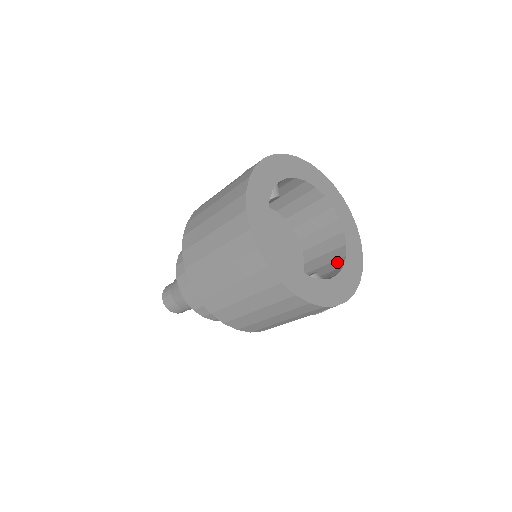
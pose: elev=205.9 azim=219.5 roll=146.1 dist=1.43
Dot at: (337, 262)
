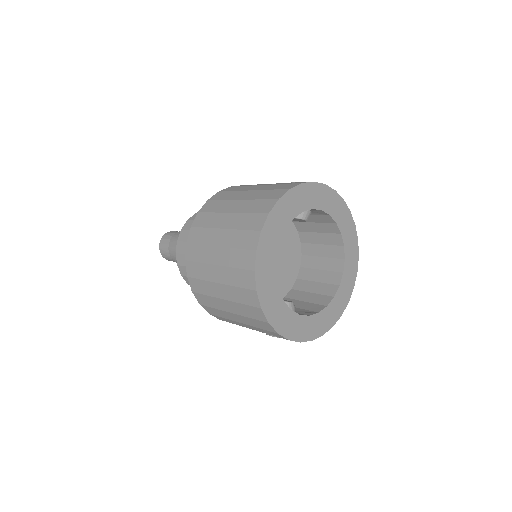
Dot at: (317, 306)
